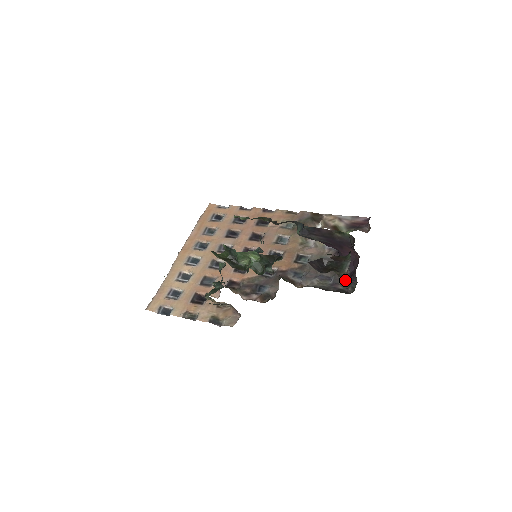
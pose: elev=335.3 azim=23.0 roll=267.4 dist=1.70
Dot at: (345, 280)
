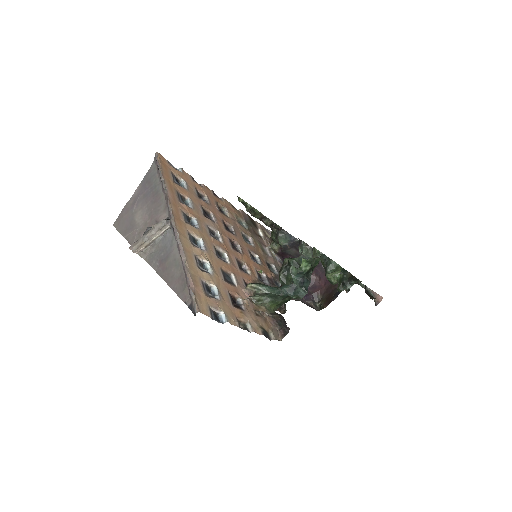
Dot at: occluded
